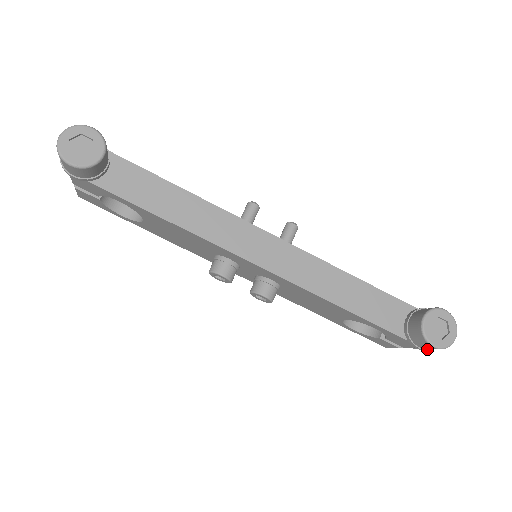
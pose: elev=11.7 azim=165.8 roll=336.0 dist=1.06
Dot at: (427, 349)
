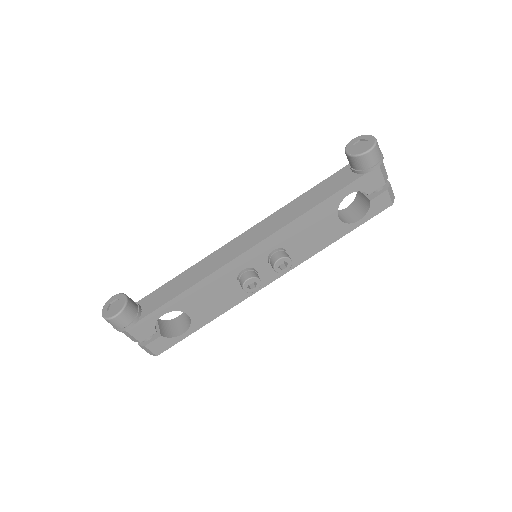
Dot at: (378, 161)
